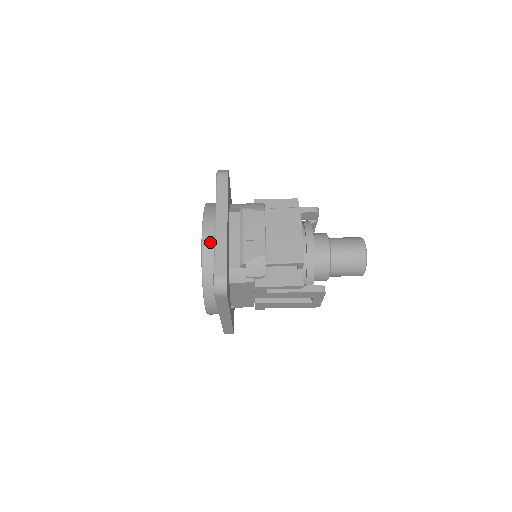
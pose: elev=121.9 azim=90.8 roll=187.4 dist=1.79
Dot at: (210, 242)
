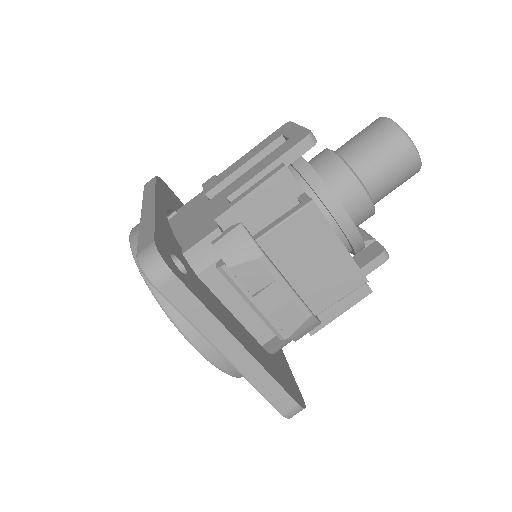
Dot at: occluded
